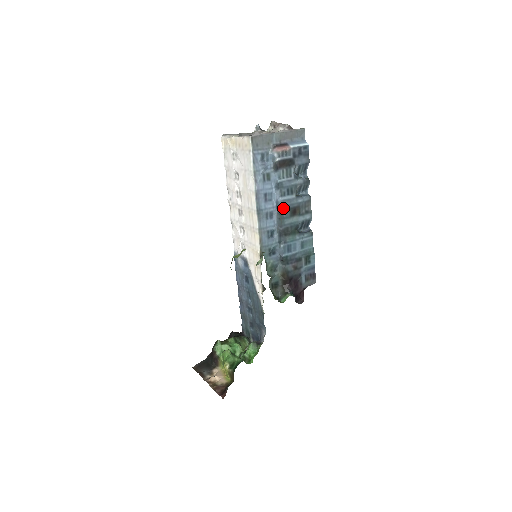
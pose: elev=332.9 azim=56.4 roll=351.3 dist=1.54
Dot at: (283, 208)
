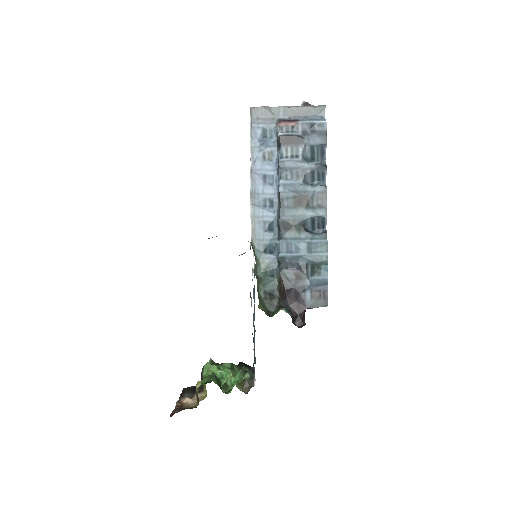
Dot at: (284, 194)
